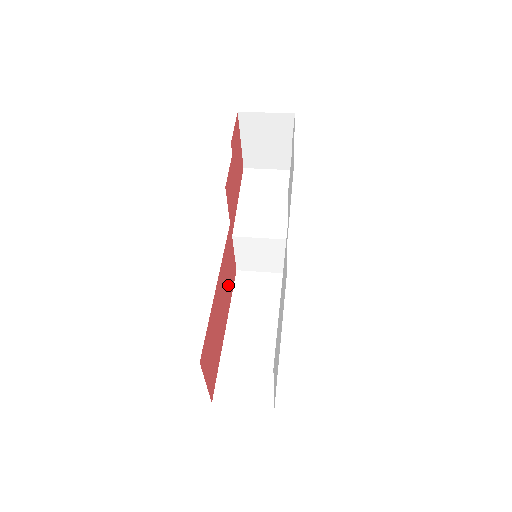
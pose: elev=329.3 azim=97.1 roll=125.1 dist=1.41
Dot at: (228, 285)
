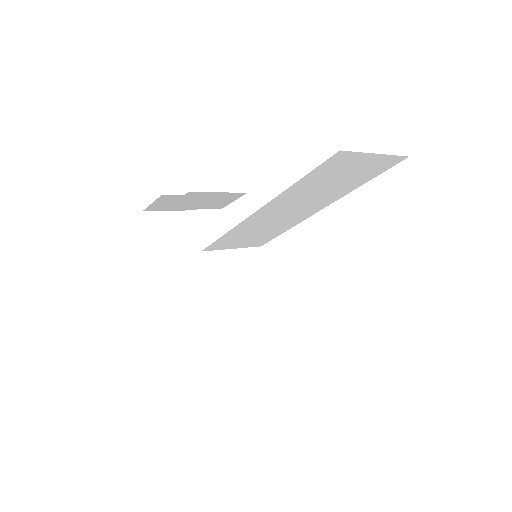
Dot at: occluded
